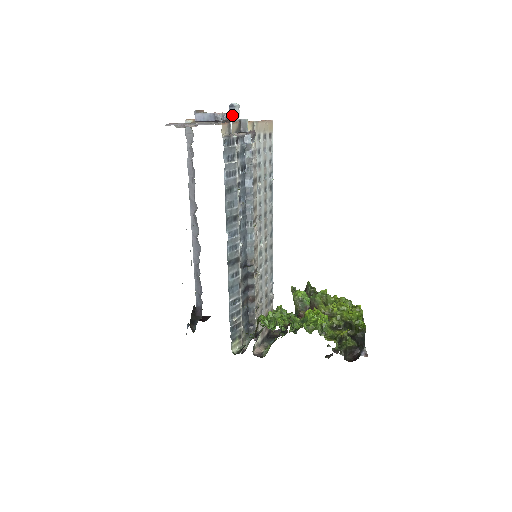
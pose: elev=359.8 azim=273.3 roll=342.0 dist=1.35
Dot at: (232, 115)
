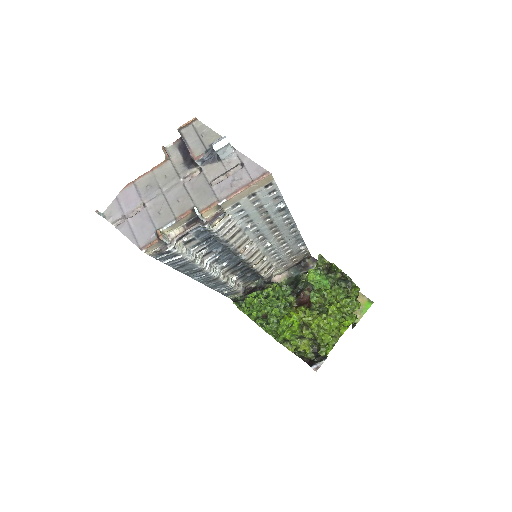
Dot at: (218, 154)
